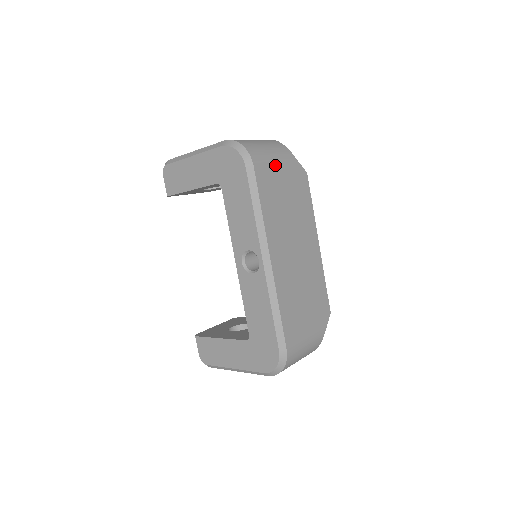
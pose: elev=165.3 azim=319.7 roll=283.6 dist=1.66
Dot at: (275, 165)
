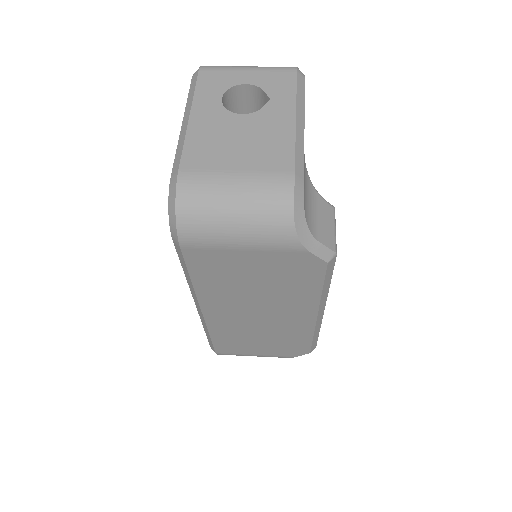
Dot at: (237, 250)
